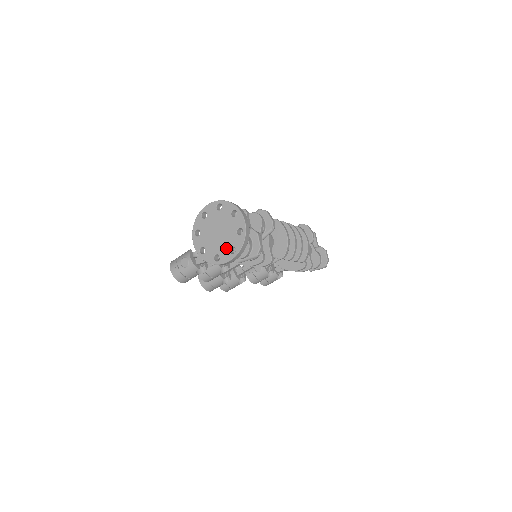
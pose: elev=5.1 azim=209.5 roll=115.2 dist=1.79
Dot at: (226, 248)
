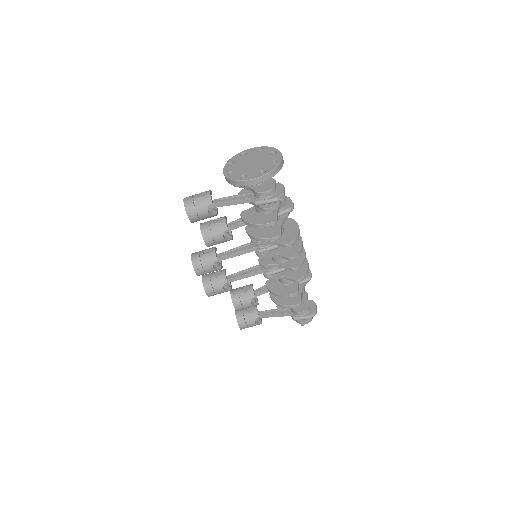
Dot at: (256, 171)
